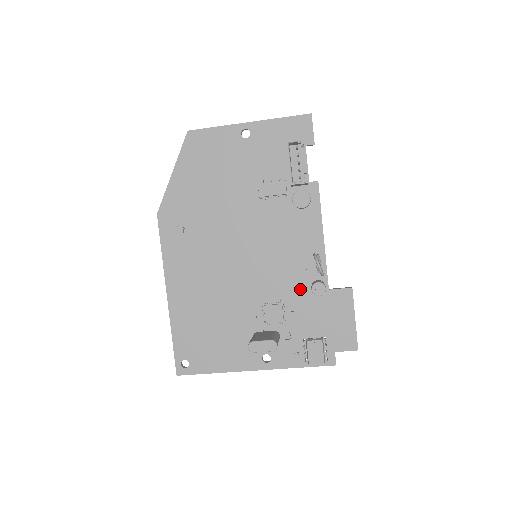
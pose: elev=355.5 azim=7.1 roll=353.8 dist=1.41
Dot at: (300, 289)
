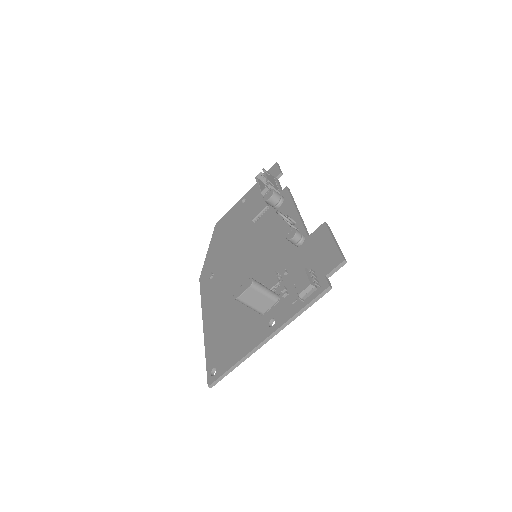
Dot at: (288, 253)
